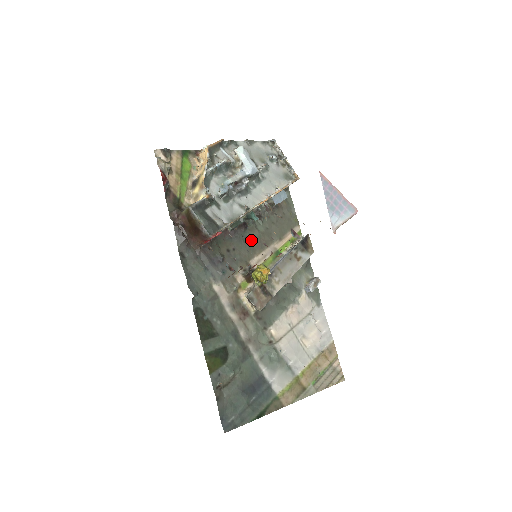
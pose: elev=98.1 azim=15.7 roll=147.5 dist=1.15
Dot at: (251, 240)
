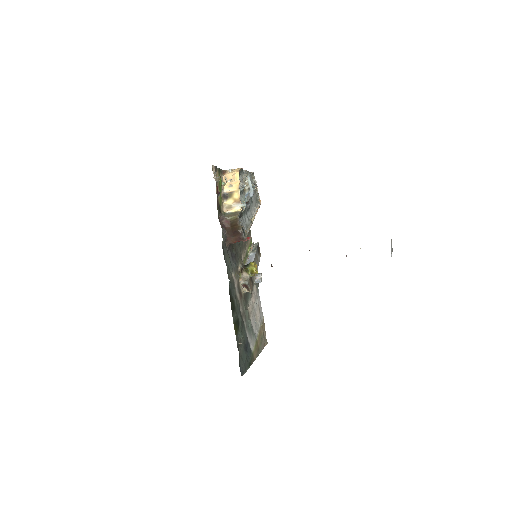
Dot at: (240, 243)
